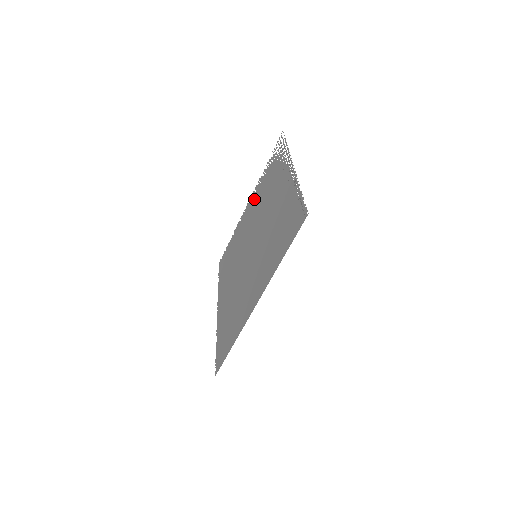
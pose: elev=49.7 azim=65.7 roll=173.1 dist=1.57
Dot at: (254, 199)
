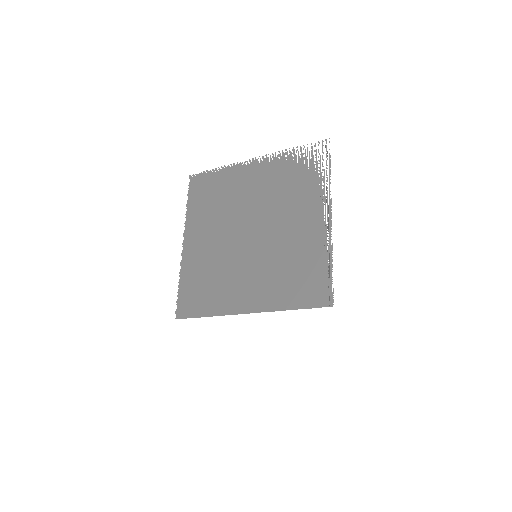
Dot at: (266, 171)
